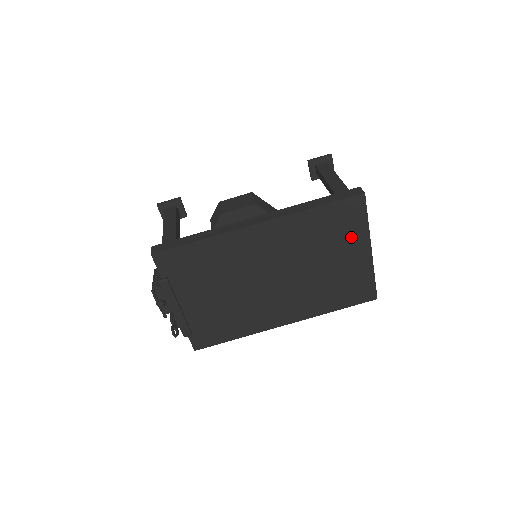
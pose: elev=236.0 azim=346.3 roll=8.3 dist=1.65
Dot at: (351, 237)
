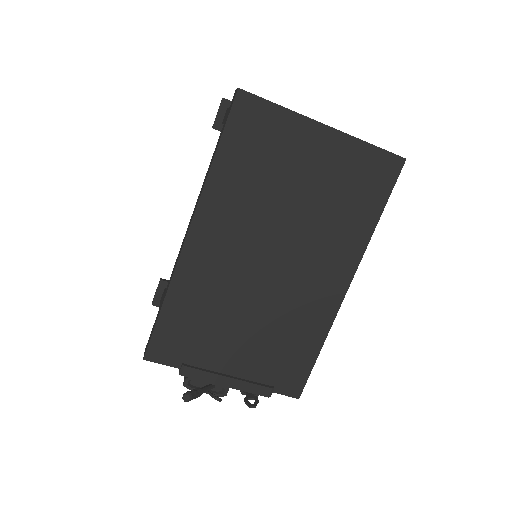
Dot at: (288, 140)
